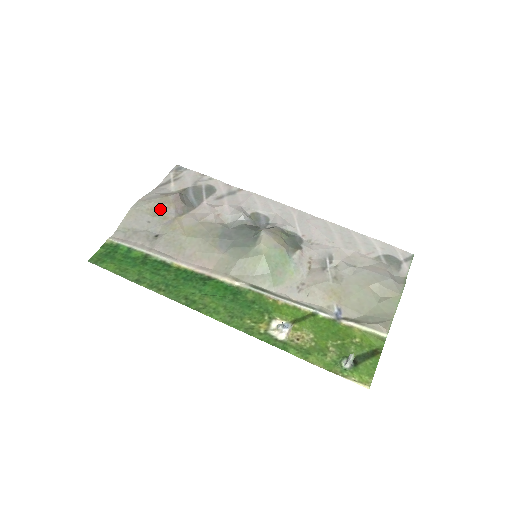
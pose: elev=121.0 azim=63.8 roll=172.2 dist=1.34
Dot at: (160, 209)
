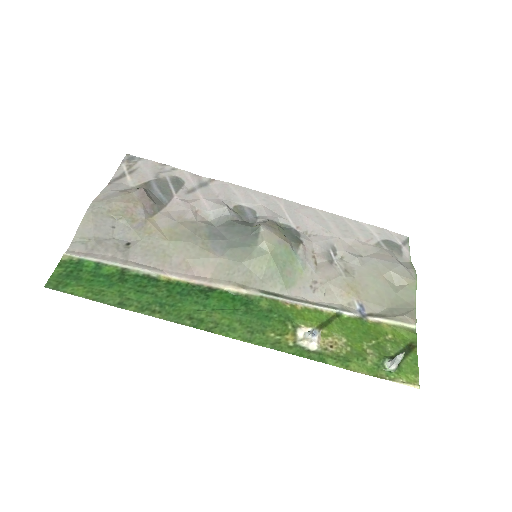
Dot at: (125, 210)
